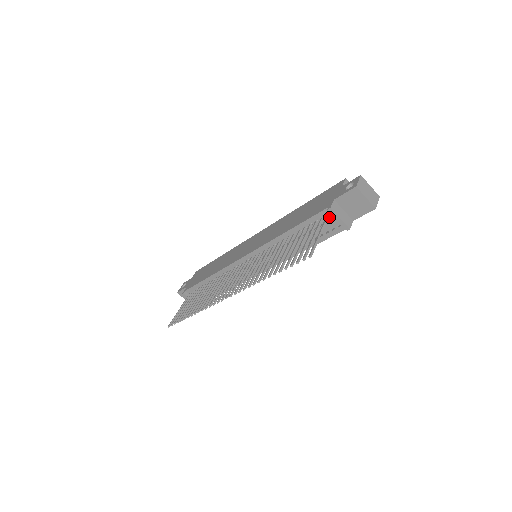
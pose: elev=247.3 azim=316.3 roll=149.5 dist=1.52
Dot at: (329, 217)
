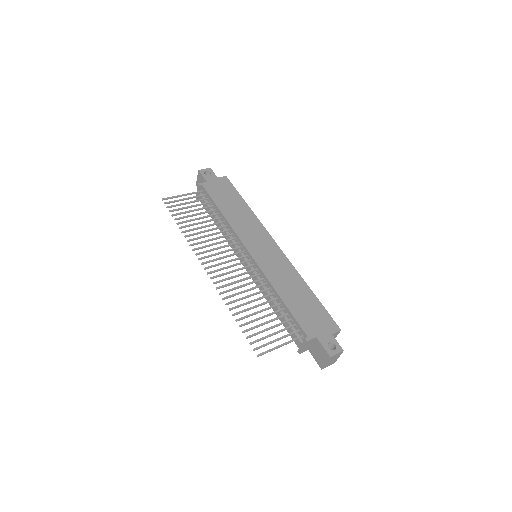
Dot at: (302, 336)
